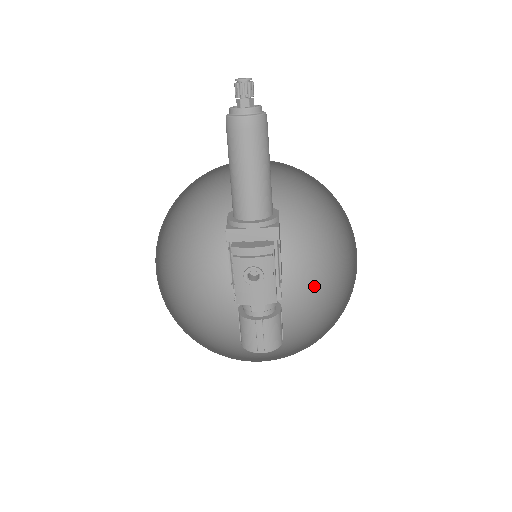
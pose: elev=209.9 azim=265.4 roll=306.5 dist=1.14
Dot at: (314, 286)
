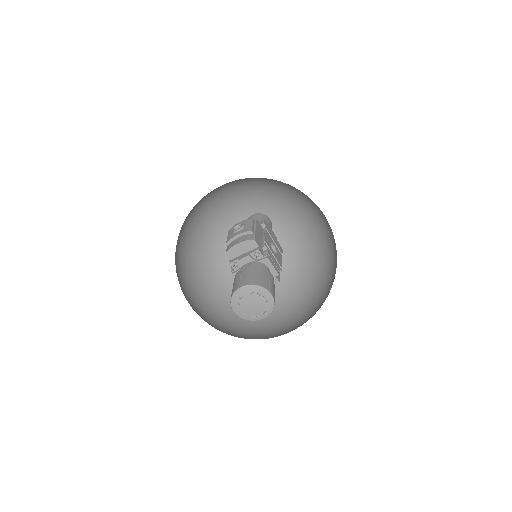
Dot at: occluded
